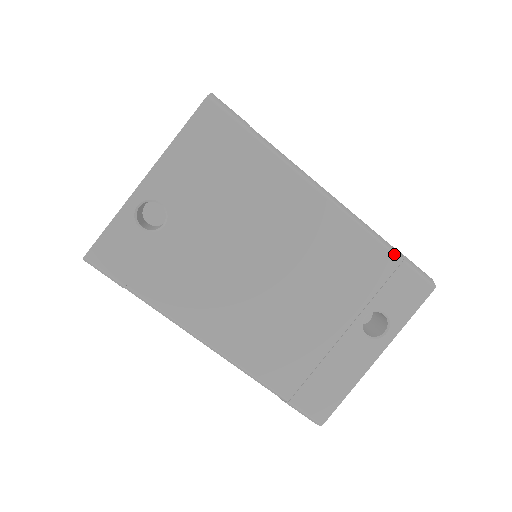
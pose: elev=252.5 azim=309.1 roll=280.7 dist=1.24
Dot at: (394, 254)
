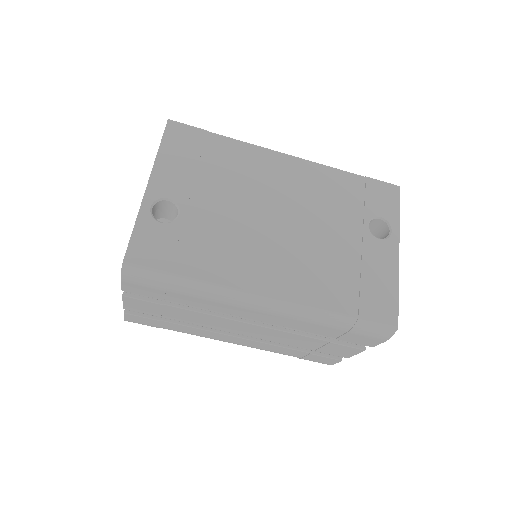
Dot at: (357, 175)
